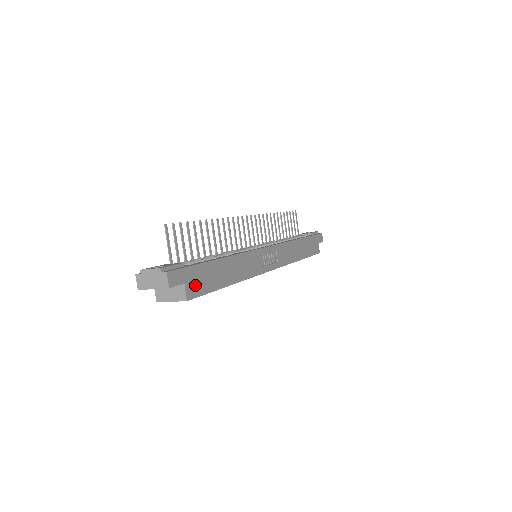
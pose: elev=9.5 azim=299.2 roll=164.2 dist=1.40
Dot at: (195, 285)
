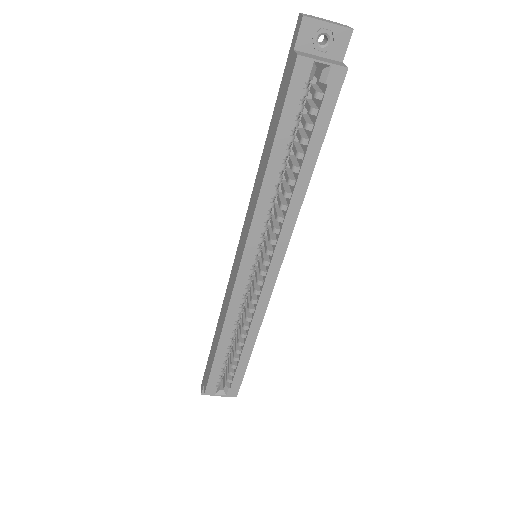
Dot at: occluded
